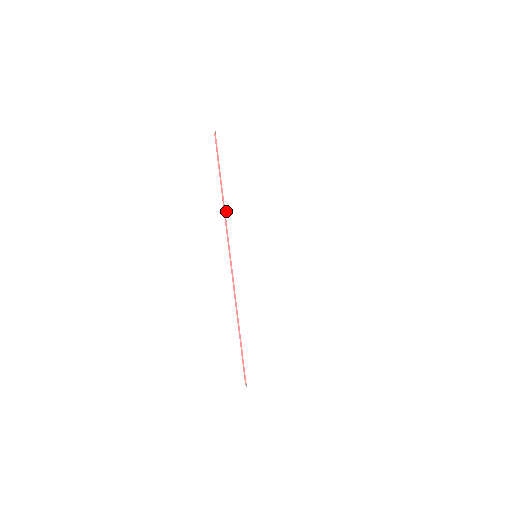
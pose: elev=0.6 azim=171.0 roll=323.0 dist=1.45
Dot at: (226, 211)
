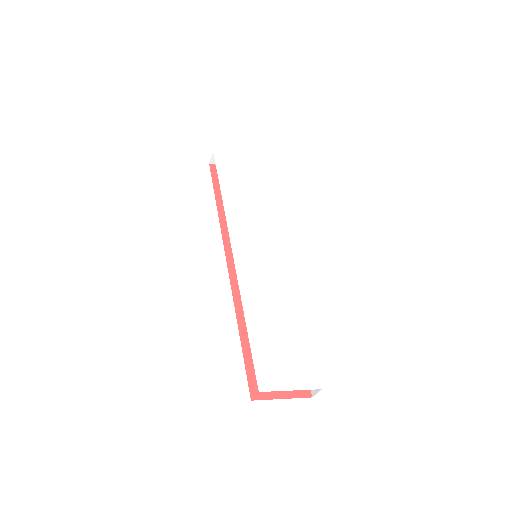
Dot at: (225, 208)
